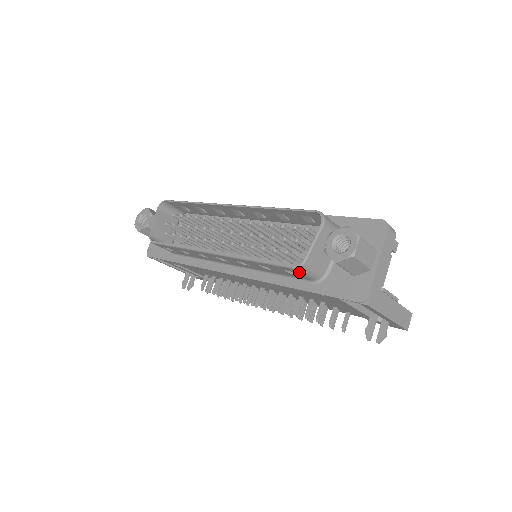
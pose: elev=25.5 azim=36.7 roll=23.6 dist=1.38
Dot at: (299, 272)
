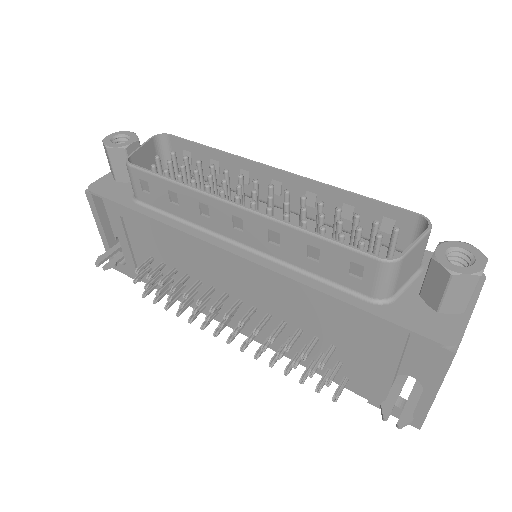
Dot at: (378, 271)
